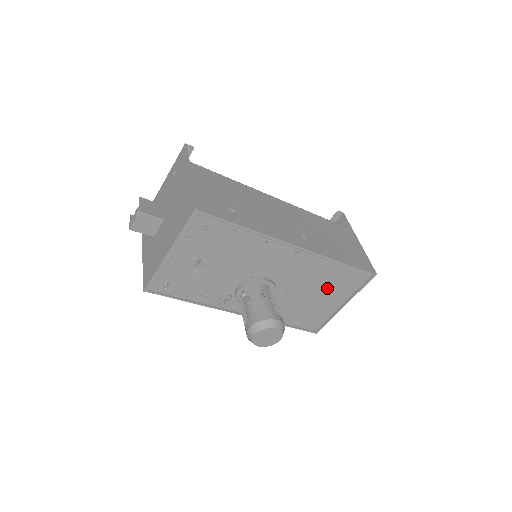
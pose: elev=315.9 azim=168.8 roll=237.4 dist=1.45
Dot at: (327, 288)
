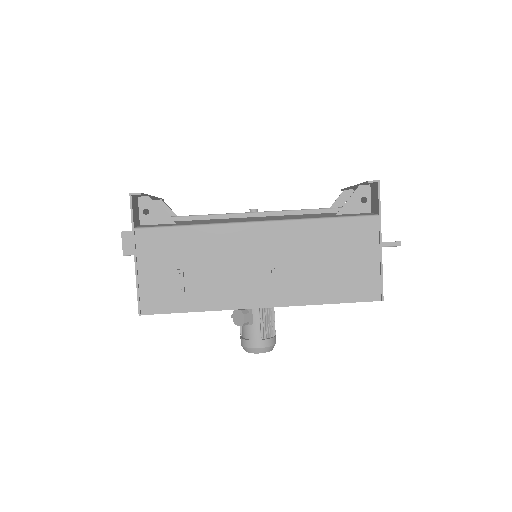
Dot at: occluded
